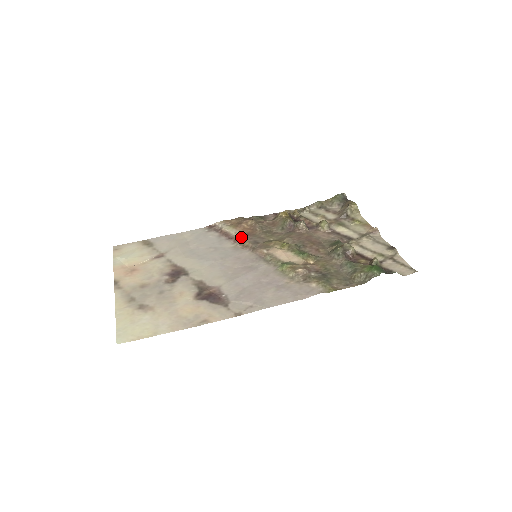
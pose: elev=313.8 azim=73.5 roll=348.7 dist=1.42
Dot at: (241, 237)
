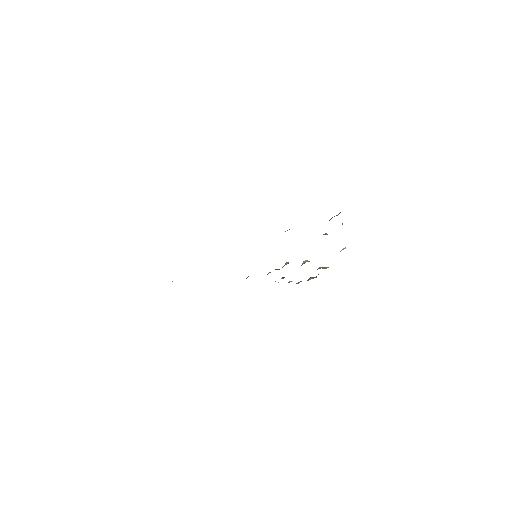
Dot at: occluded
